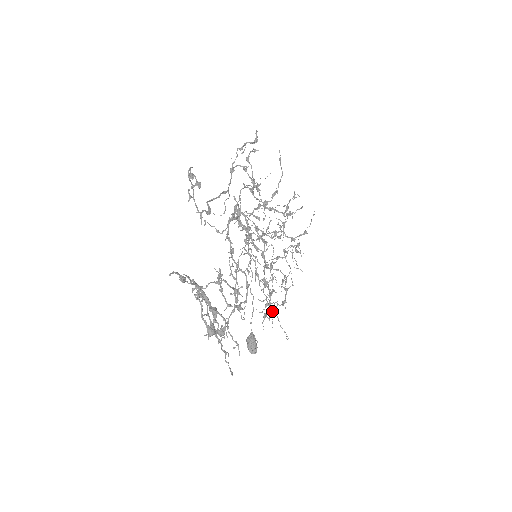
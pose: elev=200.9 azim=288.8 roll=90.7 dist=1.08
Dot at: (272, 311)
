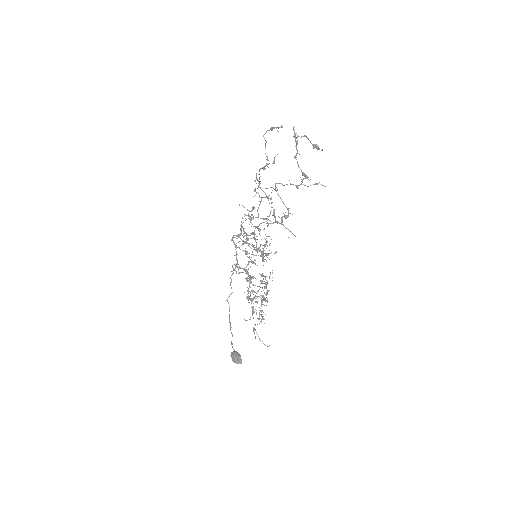
Dot at: (253, 327)
